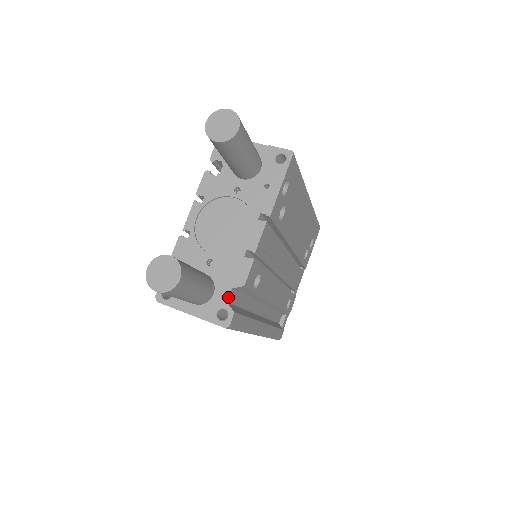
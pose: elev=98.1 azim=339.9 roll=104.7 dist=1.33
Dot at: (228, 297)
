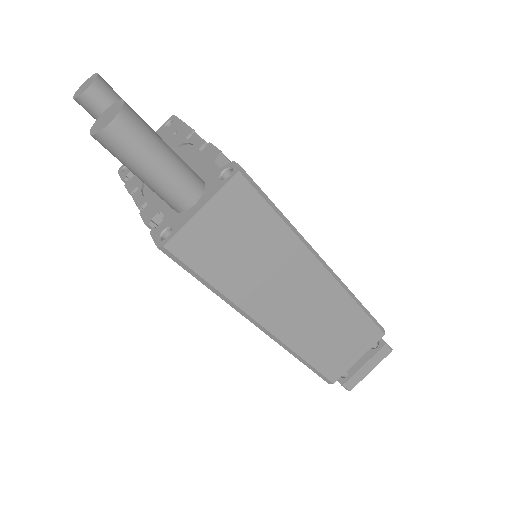
Dot at: (217, 167)
